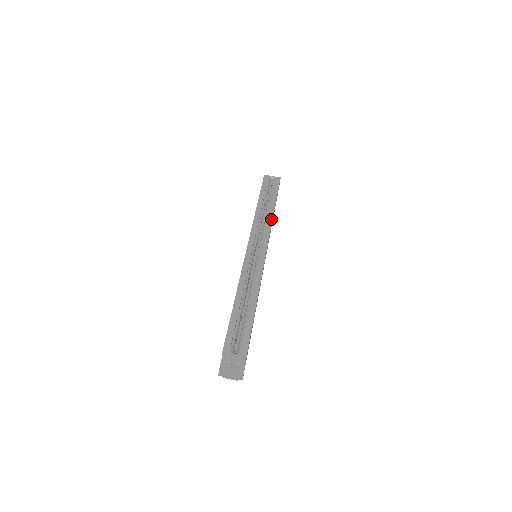
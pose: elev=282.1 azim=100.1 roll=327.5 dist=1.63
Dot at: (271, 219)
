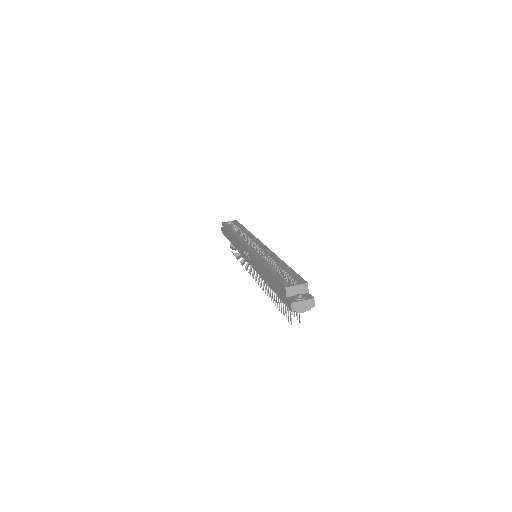
Dot at: (251, 234)
